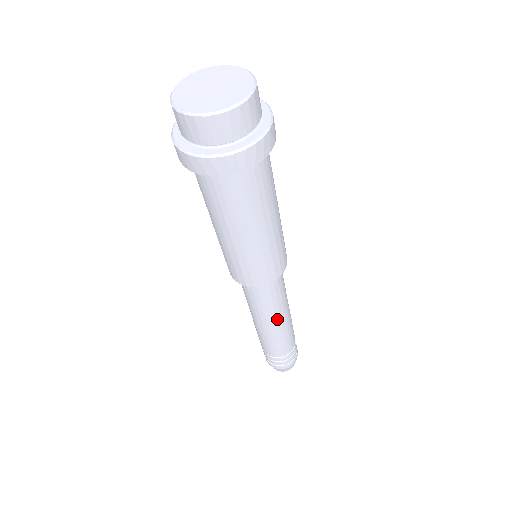
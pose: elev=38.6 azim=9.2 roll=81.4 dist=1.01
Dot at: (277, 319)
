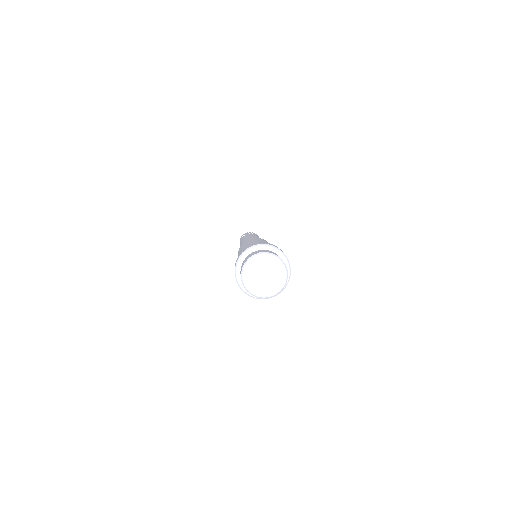
Dot at: occluded
